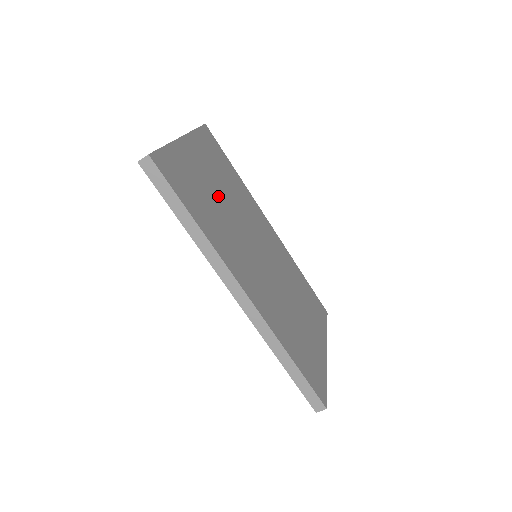
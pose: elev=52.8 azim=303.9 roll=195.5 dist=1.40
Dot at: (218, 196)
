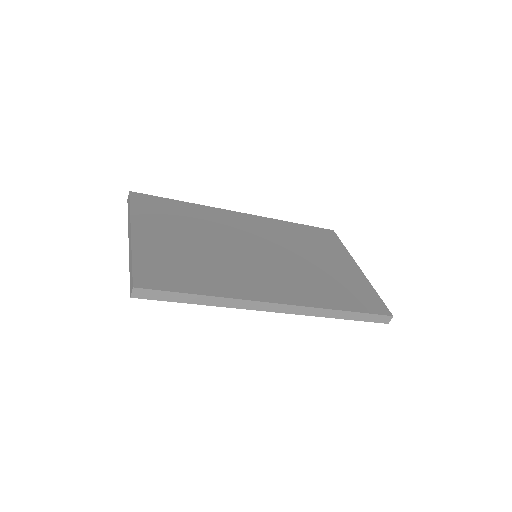
Dot at: (195, 247)
